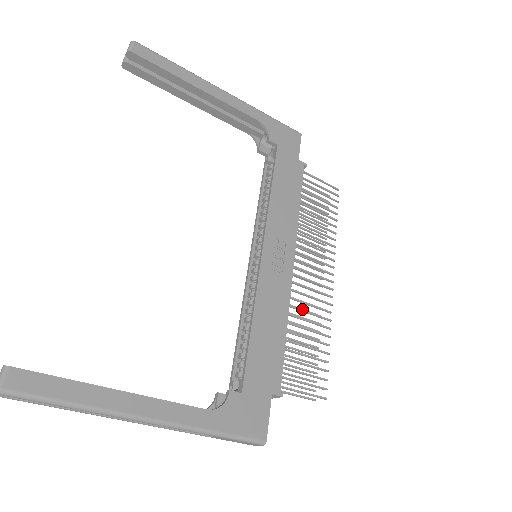
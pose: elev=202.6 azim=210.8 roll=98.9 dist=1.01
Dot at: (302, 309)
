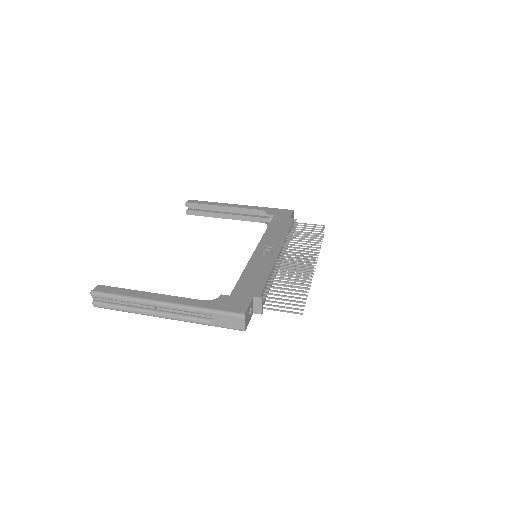
Dot at: (286, 268)
